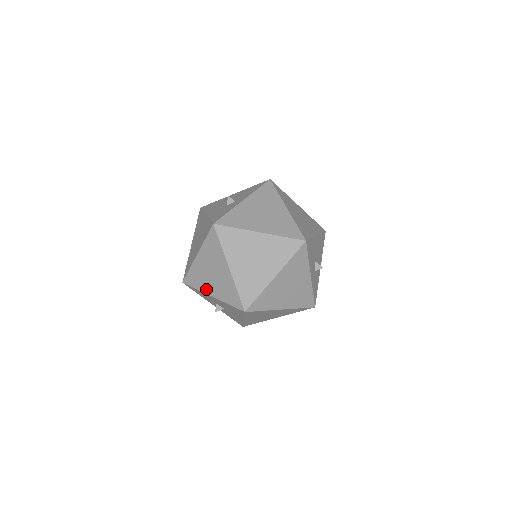
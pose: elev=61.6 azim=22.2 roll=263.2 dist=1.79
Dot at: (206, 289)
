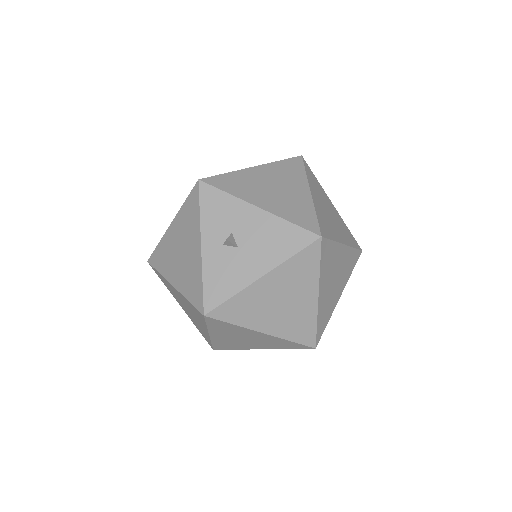
Dot at: (251, 197)
